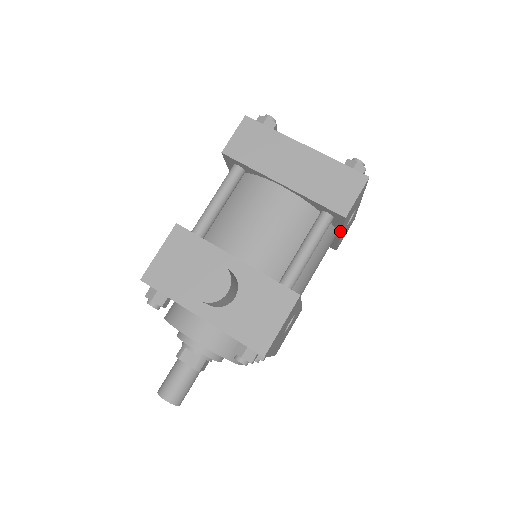
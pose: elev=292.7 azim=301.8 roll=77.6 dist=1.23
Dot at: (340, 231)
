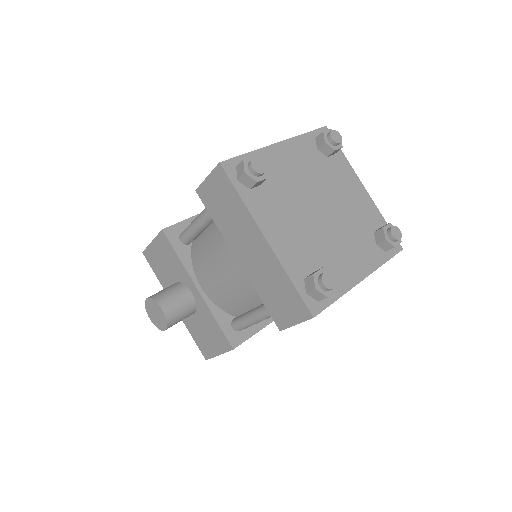
Dot at: occluded
